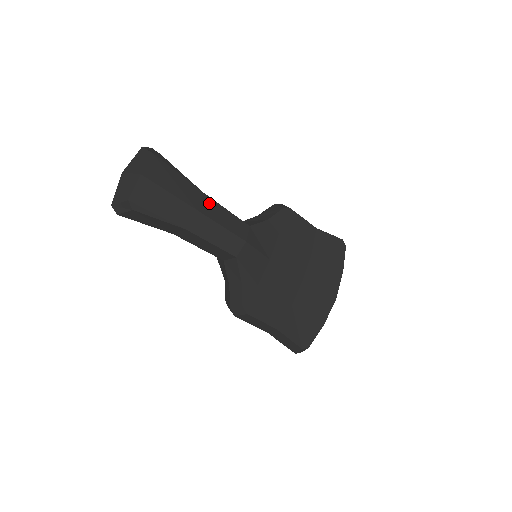
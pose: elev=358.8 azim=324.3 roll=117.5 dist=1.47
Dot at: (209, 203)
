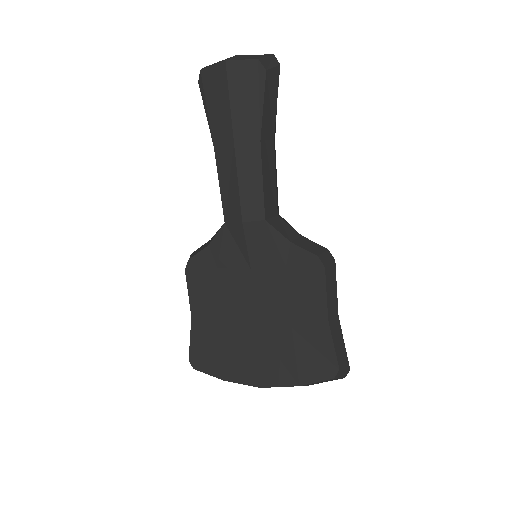
Dot at: (254, 154)
